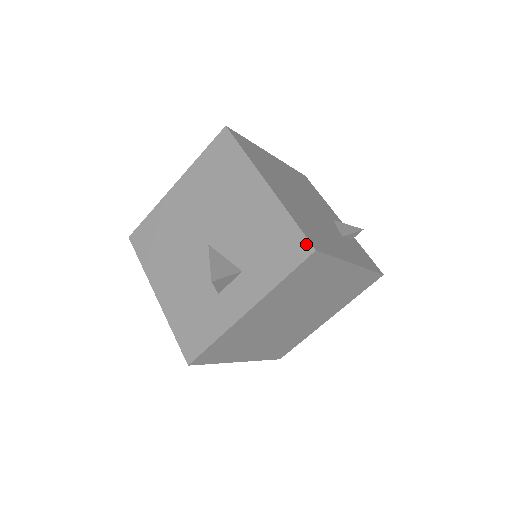
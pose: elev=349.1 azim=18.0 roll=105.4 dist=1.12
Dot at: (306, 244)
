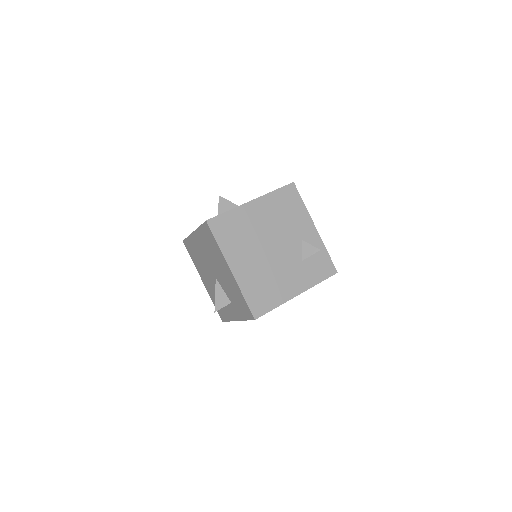
Dot at: (251, 314)
